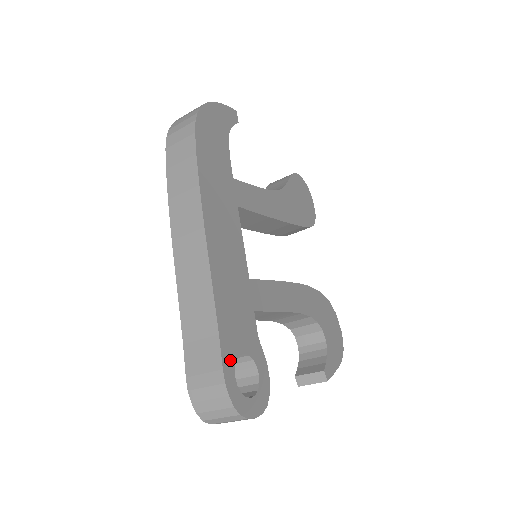
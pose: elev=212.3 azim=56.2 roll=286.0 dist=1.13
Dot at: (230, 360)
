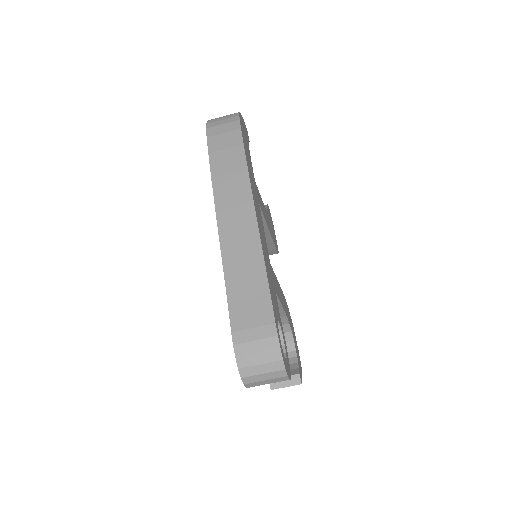
Dot at: (276, 319)
